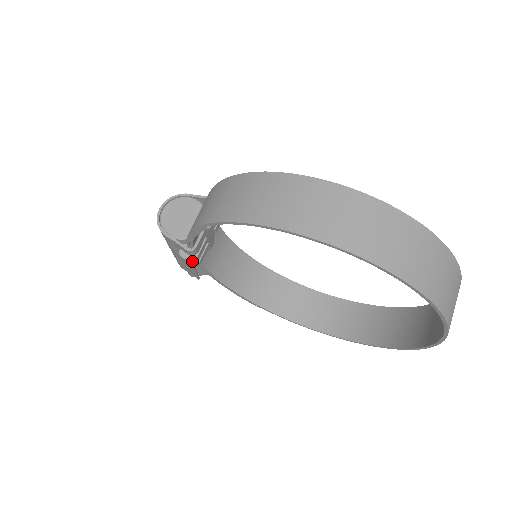
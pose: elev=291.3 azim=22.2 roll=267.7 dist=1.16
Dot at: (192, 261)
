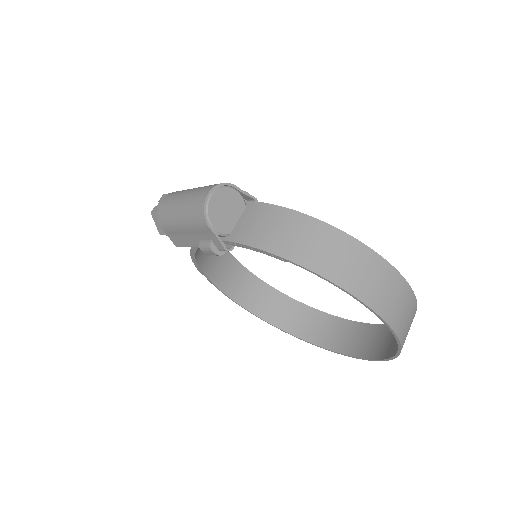
Dot at: (217, 255)
